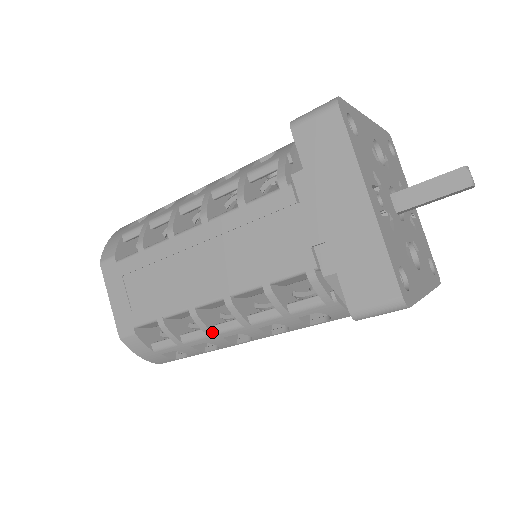
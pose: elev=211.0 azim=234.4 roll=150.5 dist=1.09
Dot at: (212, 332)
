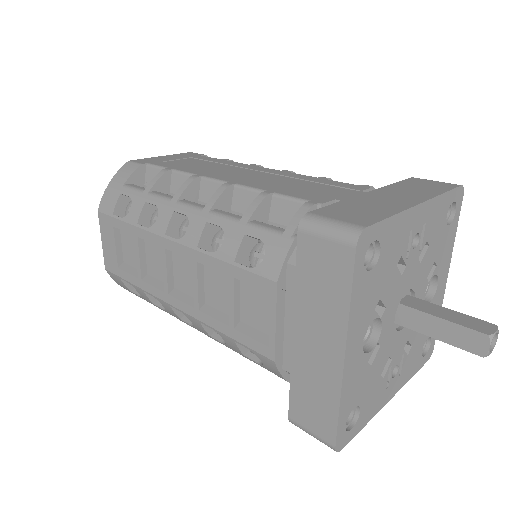
Dot at: occluded
